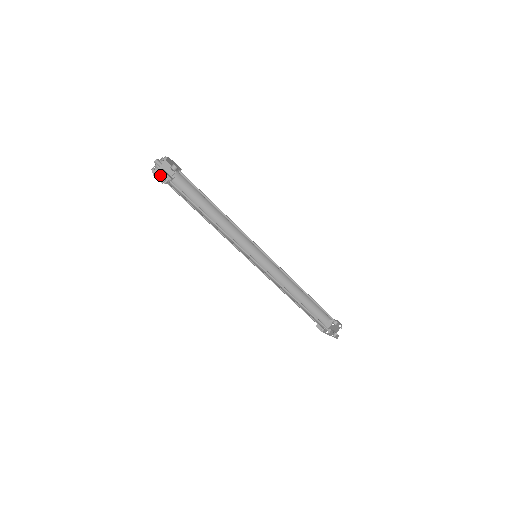
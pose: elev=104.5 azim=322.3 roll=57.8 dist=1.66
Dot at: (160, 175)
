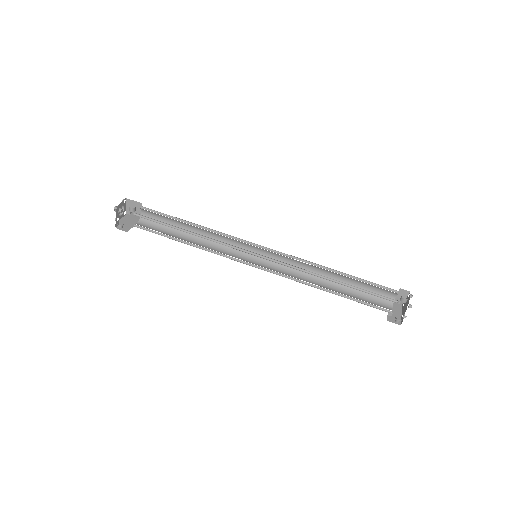
Dot at: (134, 212)
